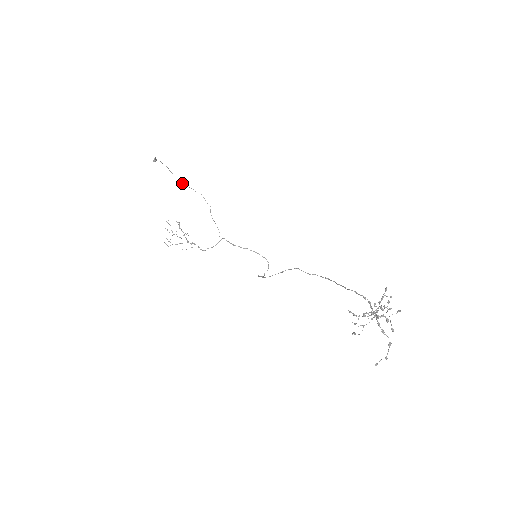
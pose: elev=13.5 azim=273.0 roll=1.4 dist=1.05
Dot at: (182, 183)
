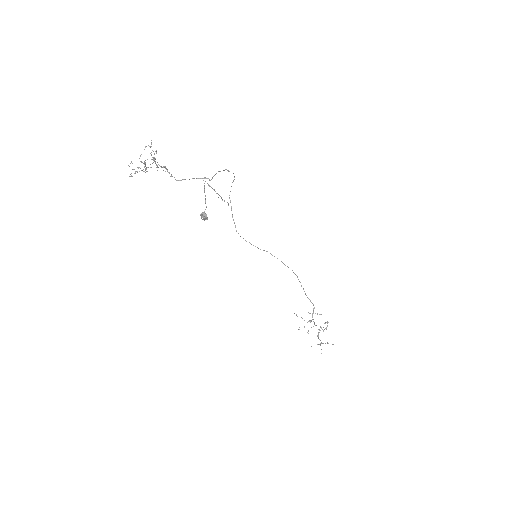
Dot at: occluded
